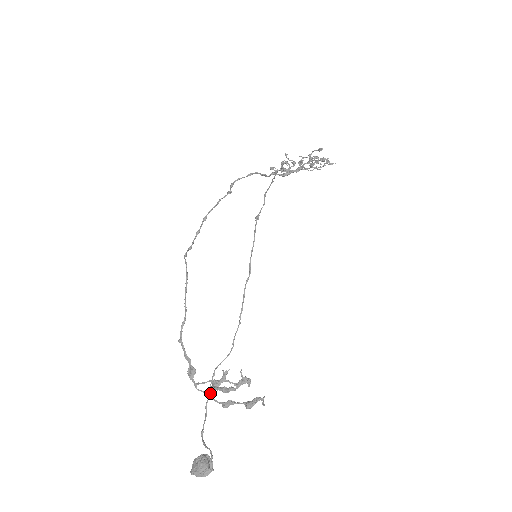
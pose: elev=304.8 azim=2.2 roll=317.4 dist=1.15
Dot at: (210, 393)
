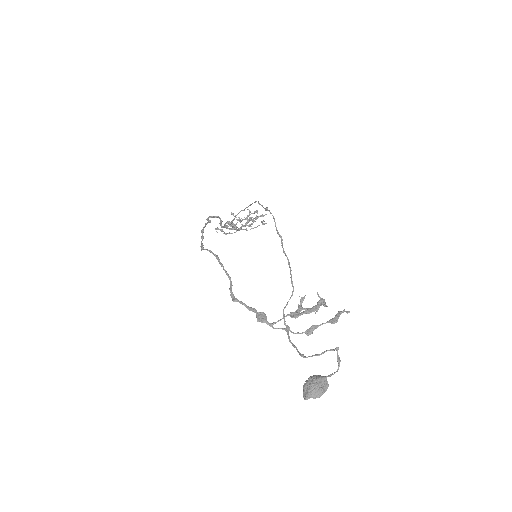
Dot at: (288, 329)
